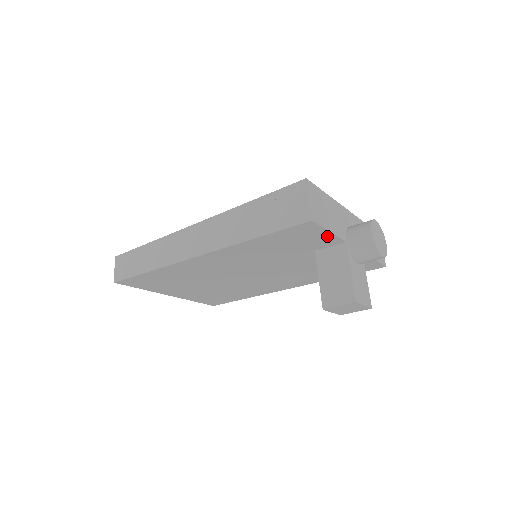
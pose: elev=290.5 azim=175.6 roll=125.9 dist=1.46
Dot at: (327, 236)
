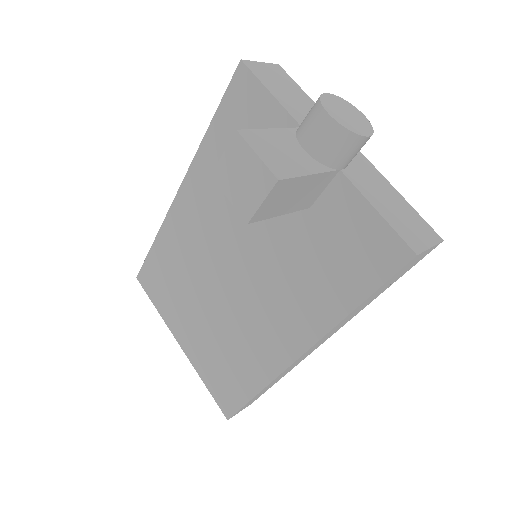
Dot at: (272, 109)
